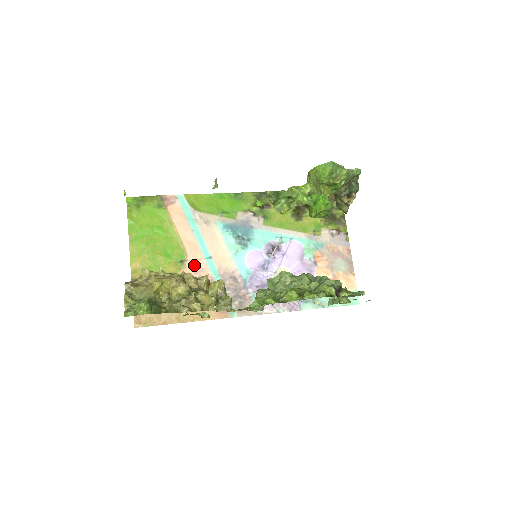
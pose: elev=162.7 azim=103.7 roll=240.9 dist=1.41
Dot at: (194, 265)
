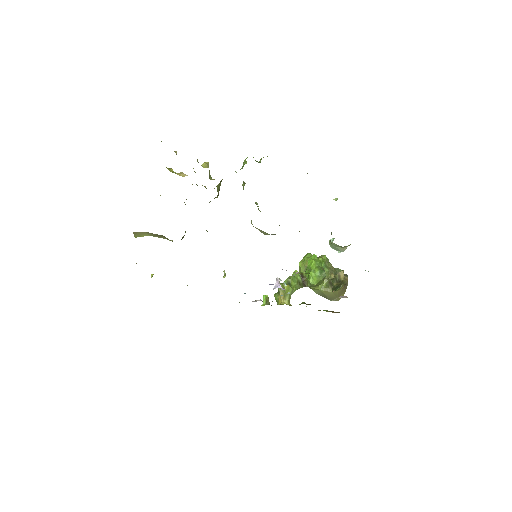
Dot at: occluded
